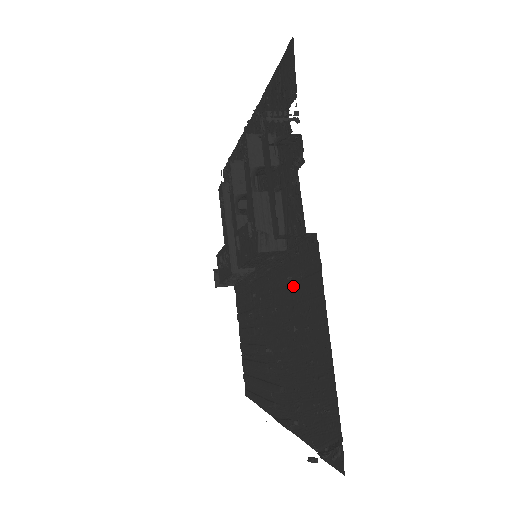
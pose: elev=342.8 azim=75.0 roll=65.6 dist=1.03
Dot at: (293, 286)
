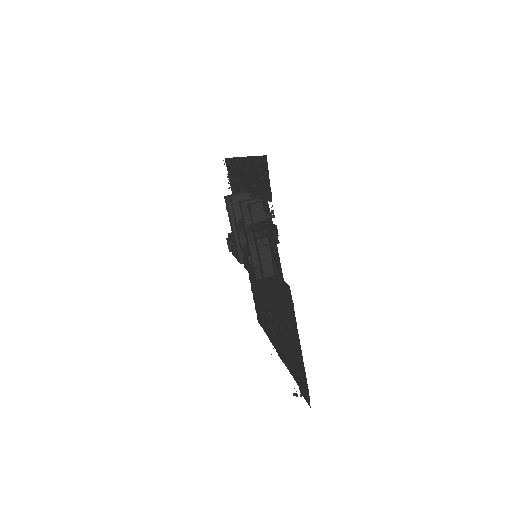
Dot at: (280, 296)
